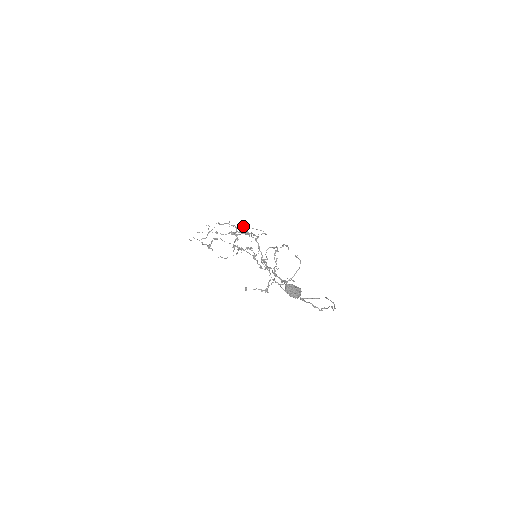
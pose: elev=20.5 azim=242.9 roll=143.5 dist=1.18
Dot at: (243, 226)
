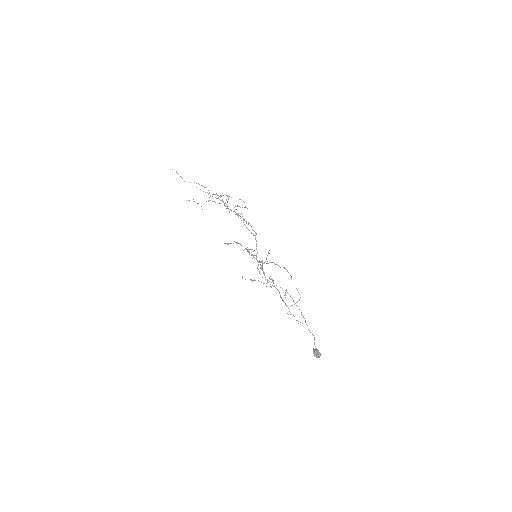
Dot at: occluded
